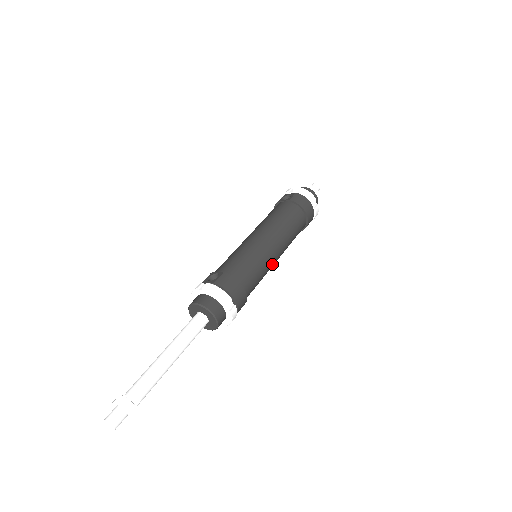
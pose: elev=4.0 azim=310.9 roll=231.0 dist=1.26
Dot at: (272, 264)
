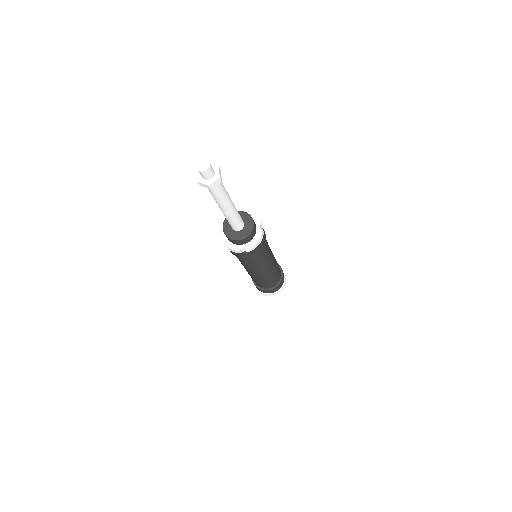
Dot at: (270, 262)
